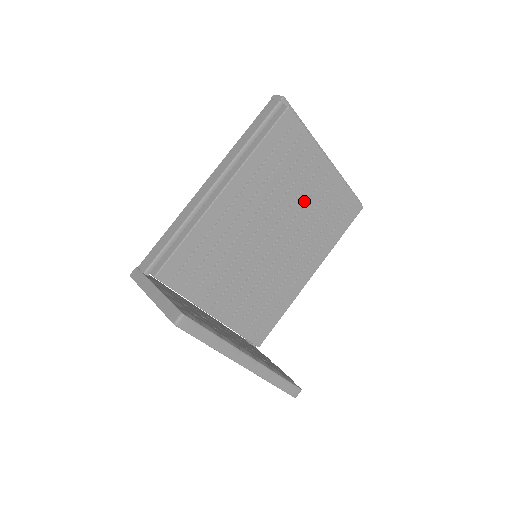
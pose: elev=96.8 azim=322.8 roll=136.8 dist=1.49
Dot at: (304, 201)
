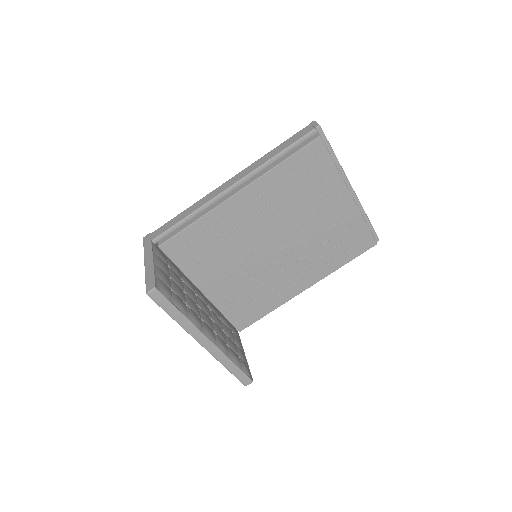
Dot at: (315, 222)
